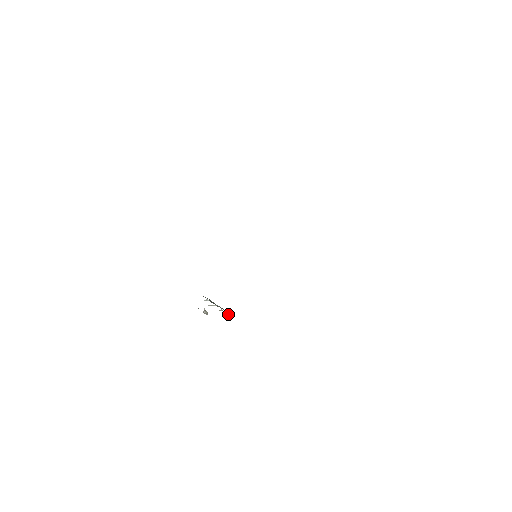
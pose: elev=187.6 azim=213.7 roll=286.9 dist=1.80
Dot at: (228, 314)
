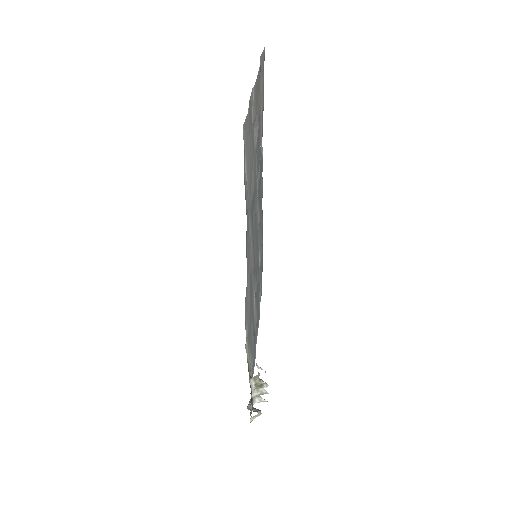
Dot at: occluded
